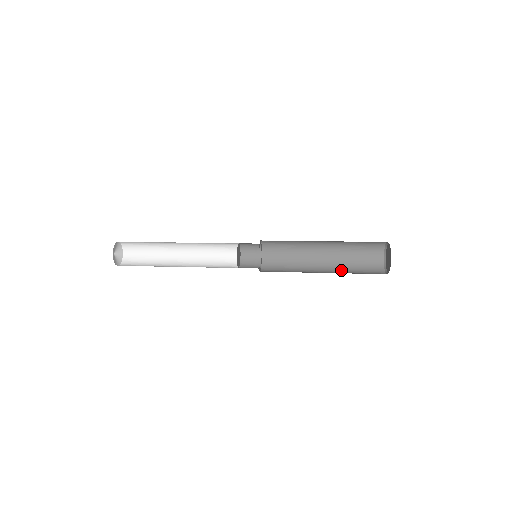
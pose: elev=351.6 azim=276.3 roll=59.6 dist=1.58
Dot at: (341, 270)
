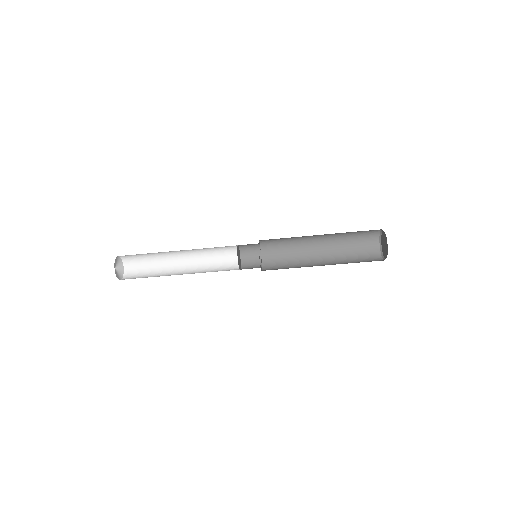
Dot at: occluded
